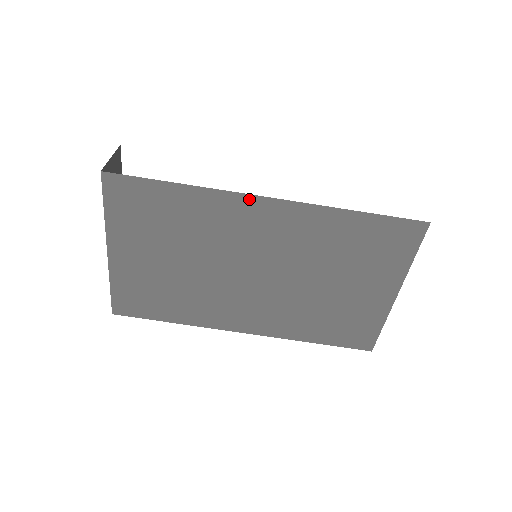
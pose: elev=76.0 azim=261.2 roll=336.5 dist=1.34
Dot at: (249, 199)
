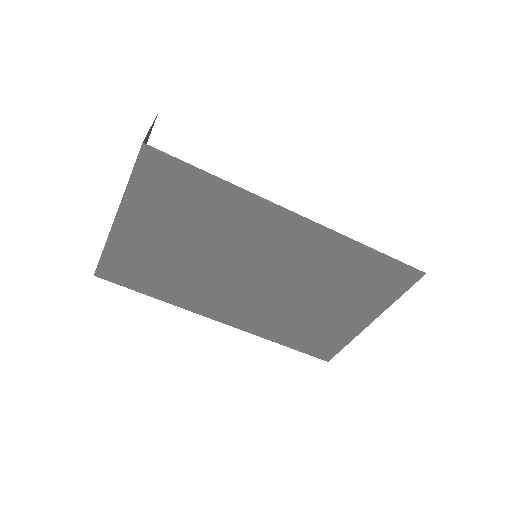
Dot at: (280, 211)
